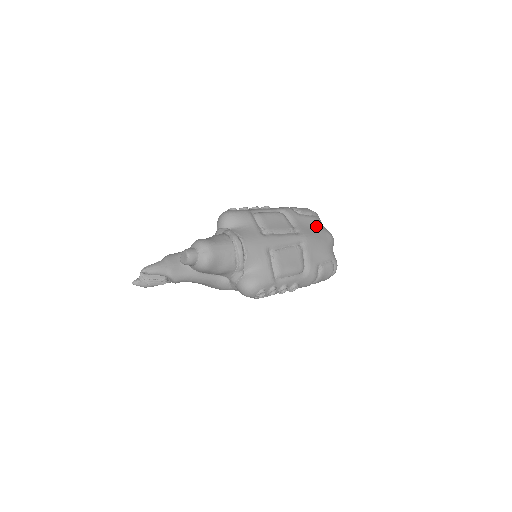
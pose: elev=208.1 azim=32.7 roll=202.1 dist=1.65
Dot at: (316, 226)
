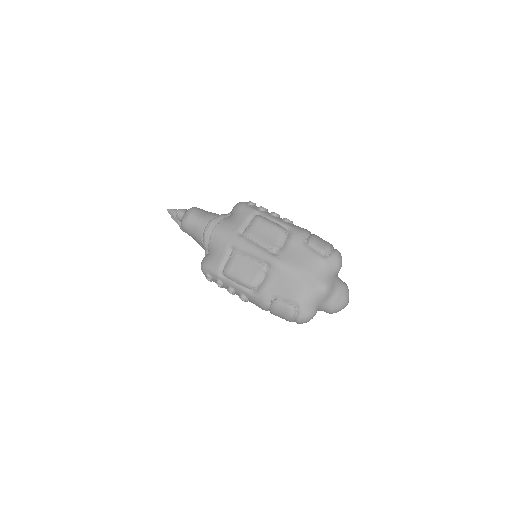
Dot at: (309, 264)
